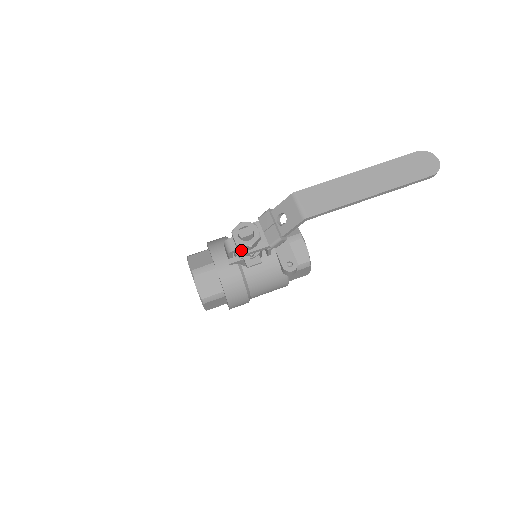
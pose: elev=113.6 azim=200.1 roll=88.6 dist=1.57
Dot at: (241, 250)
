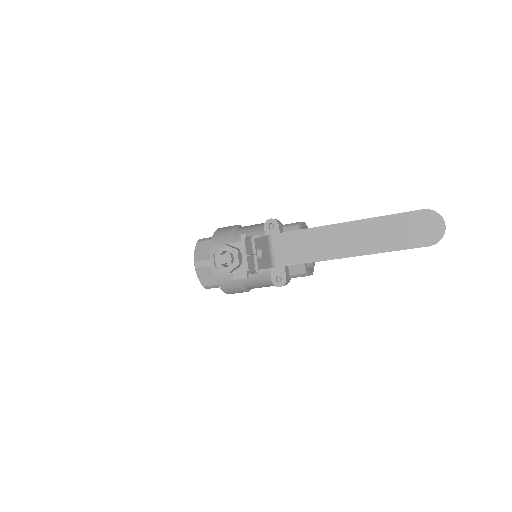
Dot at: occluded
